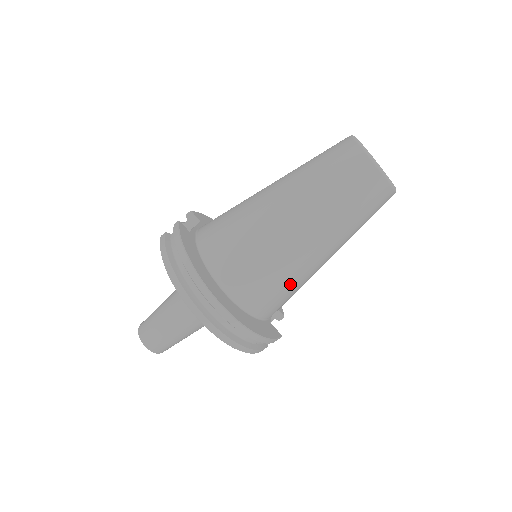
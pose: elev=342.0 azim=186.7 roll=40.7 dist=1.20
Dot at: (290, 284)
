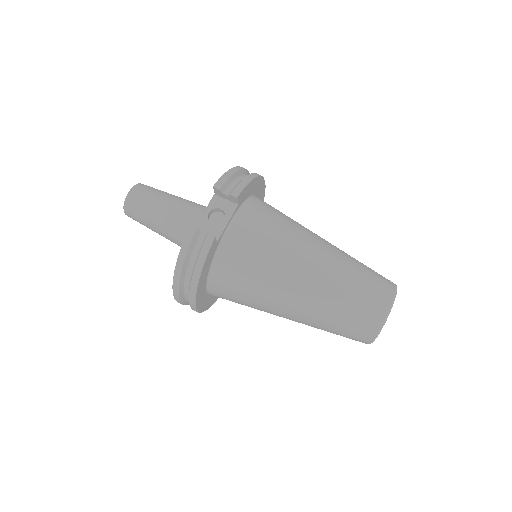
Dot at: occluded
